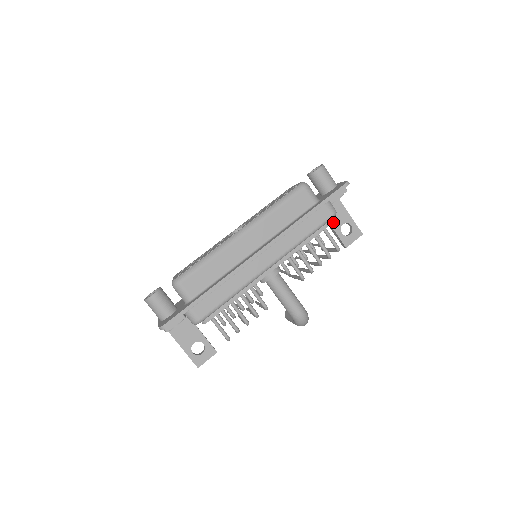
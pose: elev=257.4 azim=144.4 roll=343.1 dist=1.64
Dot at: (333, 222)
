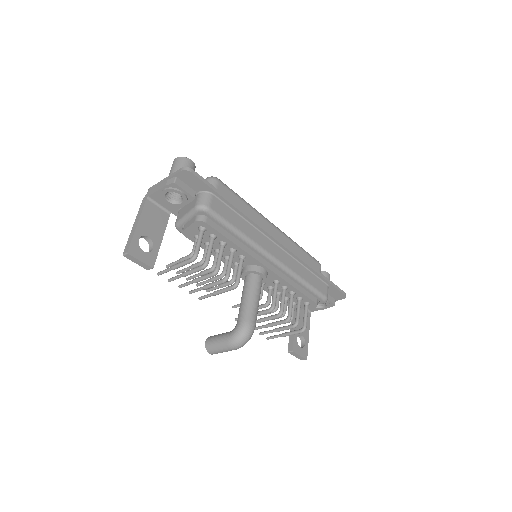
Dot at: (298, 324)
